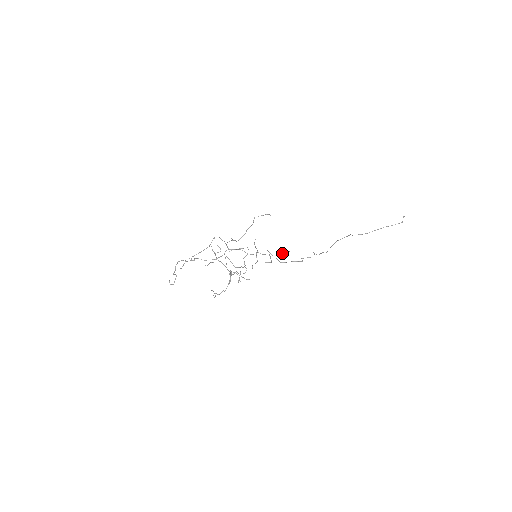
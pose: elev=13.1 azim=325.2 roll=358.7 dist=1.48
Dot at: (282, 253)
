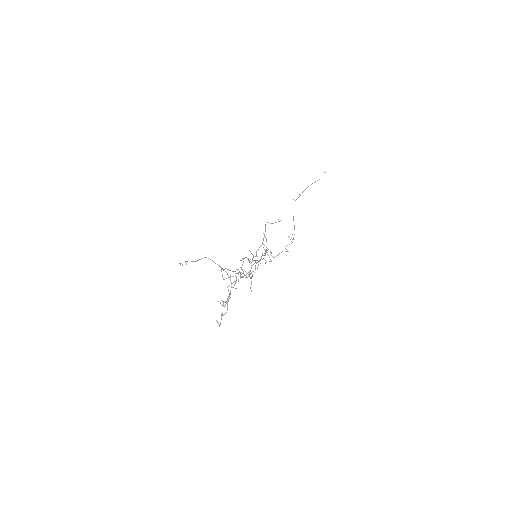
Dot at: occluded
